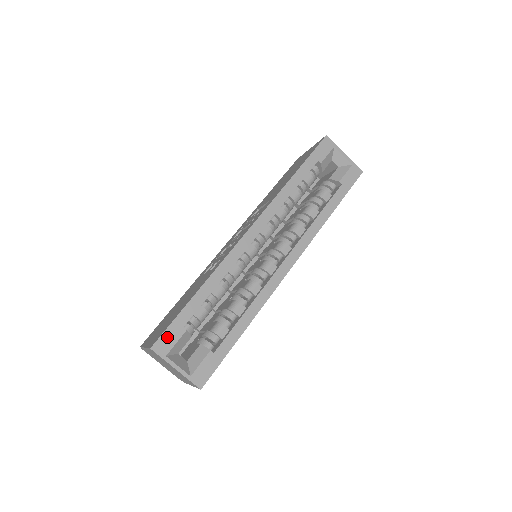
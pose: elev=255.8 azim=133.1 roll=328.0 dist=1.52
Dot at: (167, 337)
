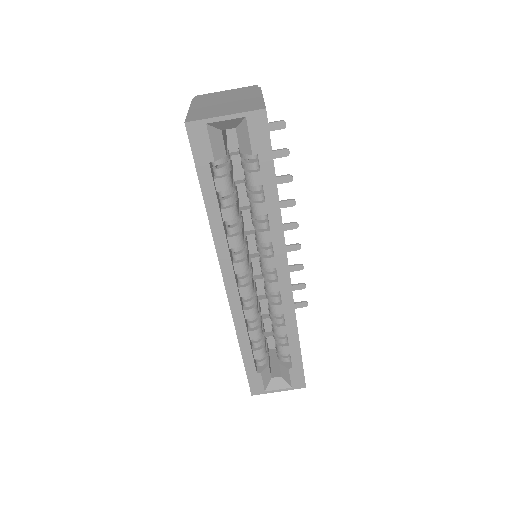
Dot at: (254, 384)
